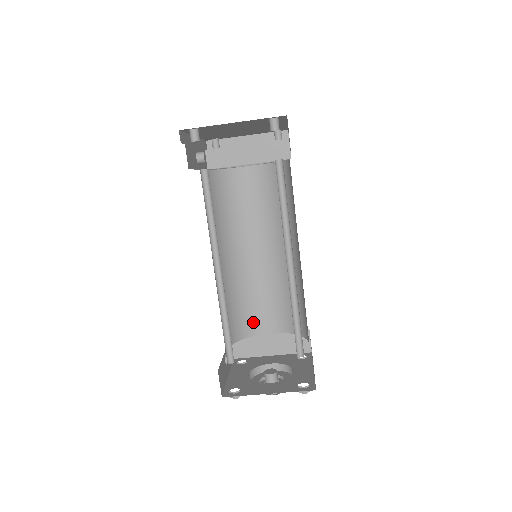
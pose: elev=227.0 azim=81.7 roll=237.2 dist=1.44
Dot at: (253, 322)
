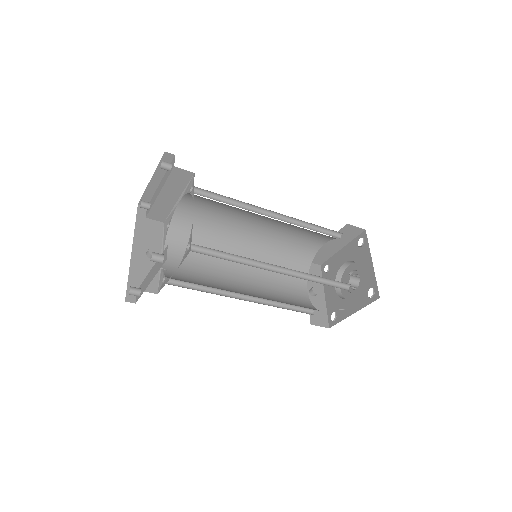
Dot at: (306, 250)
